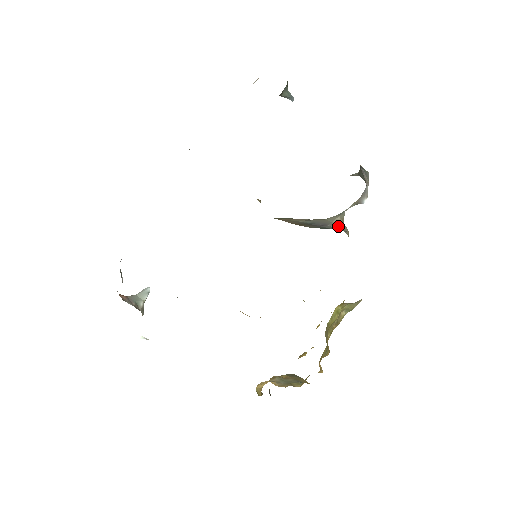
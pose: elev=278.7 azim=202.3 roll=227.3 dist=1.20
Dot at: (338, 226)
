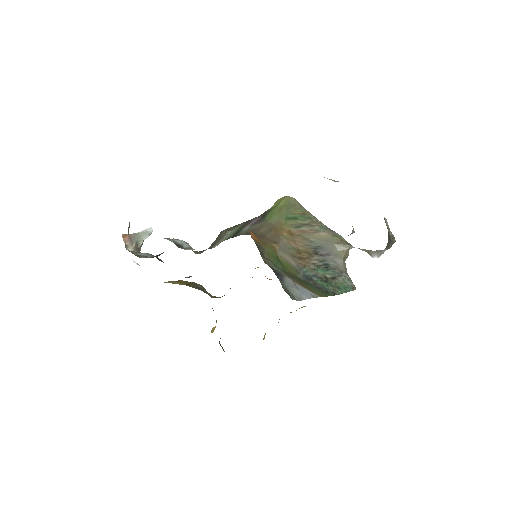
Dot at: (341, 257)
